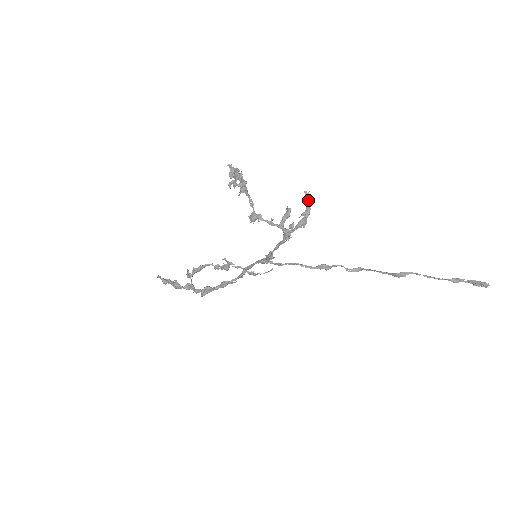
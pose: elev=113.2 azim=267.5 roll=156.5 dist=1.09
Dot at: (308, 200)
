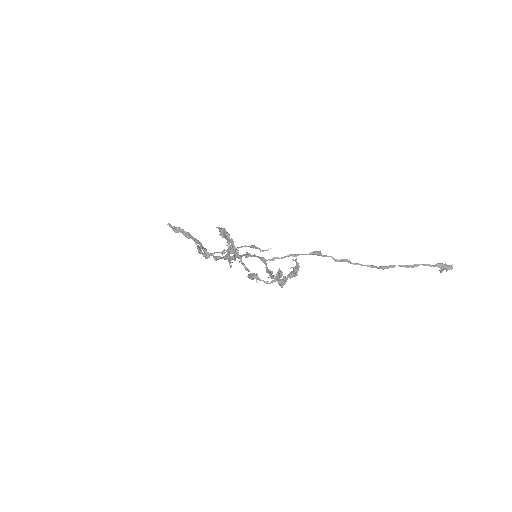
Dot at: (296, 264)
